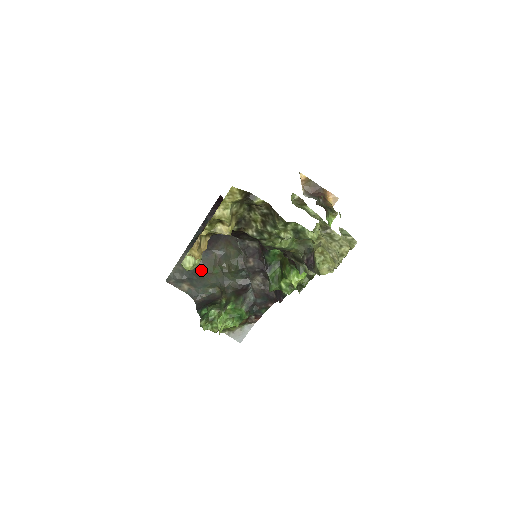
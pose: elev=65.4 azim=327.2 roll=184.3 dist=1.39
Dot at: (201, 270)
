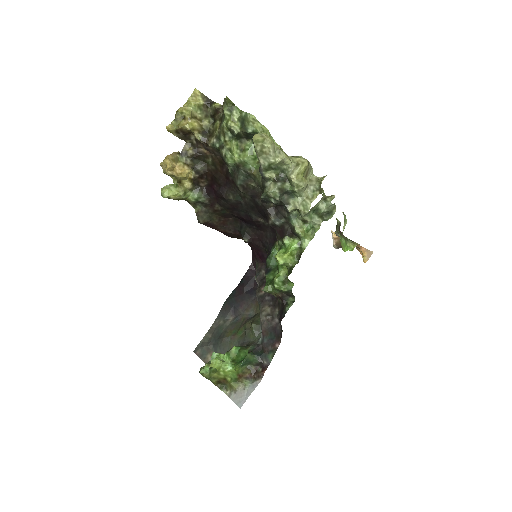
Dot at: (227, 333)
